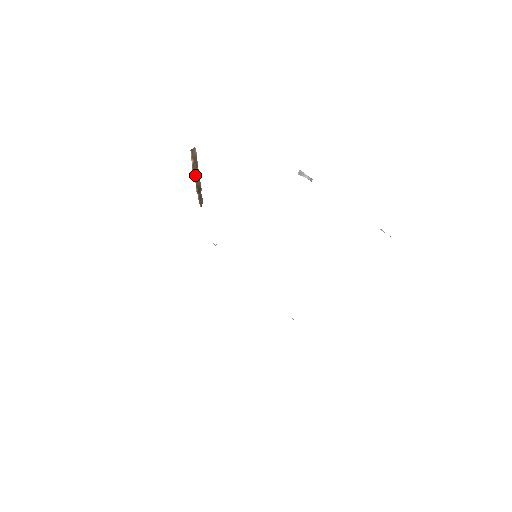
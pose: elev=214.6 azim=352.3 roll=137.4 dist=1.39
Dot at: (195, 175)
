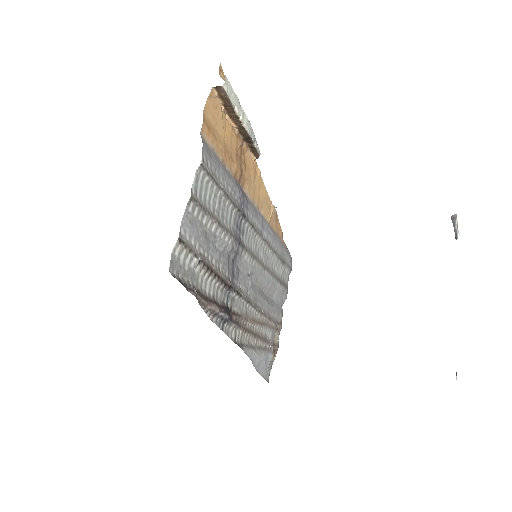
Dot at: (234, 119)
